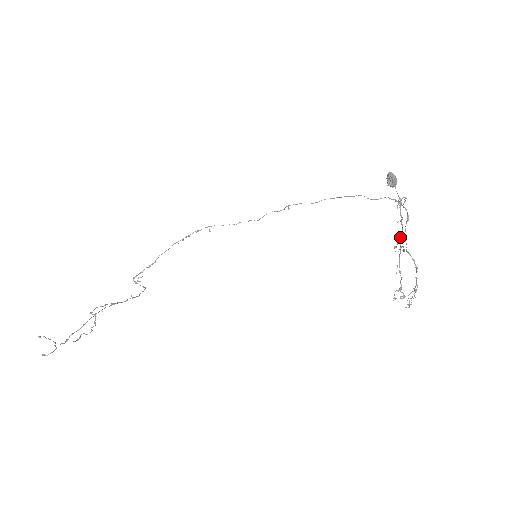
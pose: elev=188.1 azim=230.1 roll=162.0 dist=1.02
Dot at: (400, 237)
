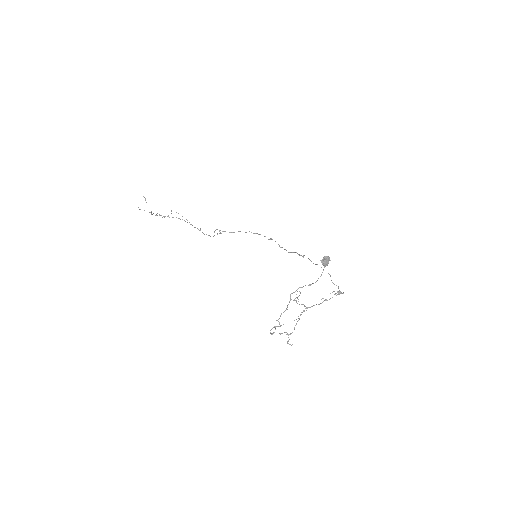
Dot at: (314, 305)
